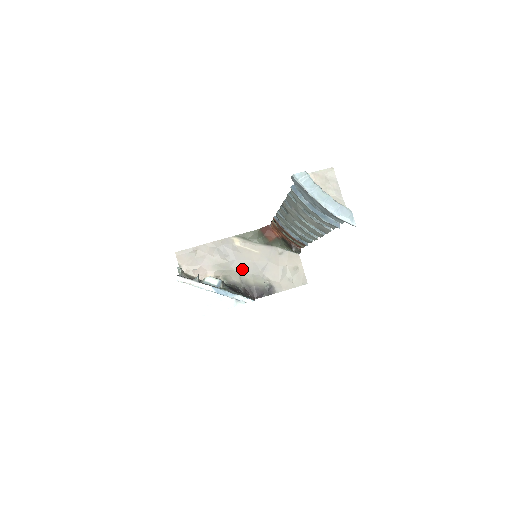
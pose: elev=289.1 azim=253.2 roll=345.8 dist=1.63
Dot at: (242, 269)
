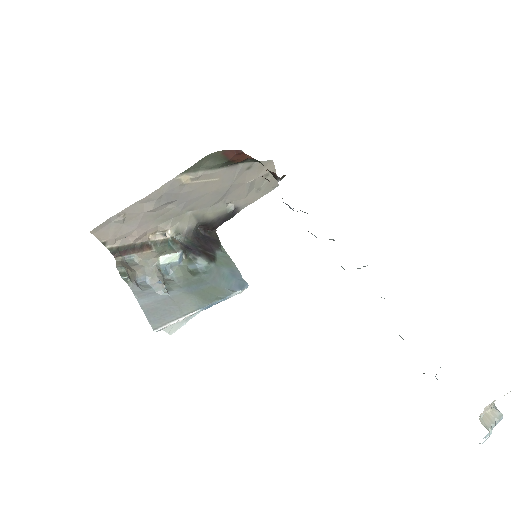
Dot at: (196, 207)
